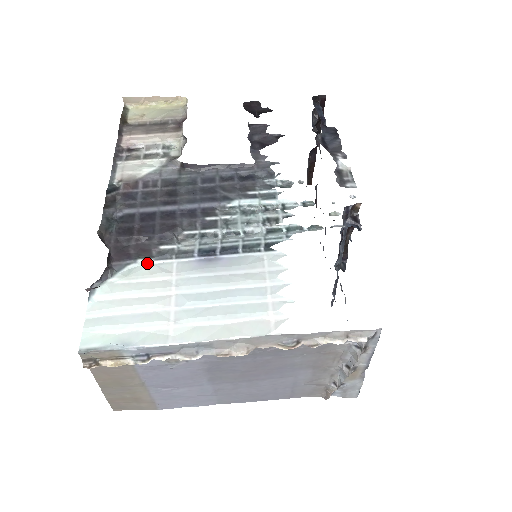
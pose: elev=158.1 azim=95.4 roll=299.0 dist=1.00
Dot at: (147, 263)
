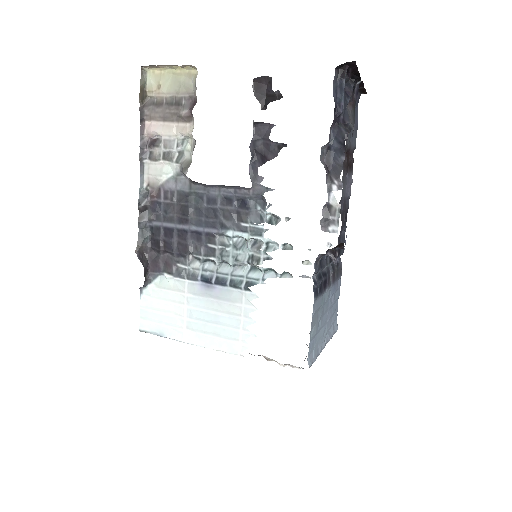
Dot at: (170, 278)
